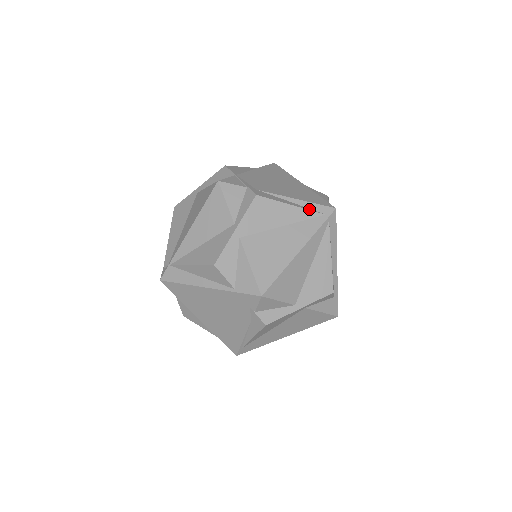
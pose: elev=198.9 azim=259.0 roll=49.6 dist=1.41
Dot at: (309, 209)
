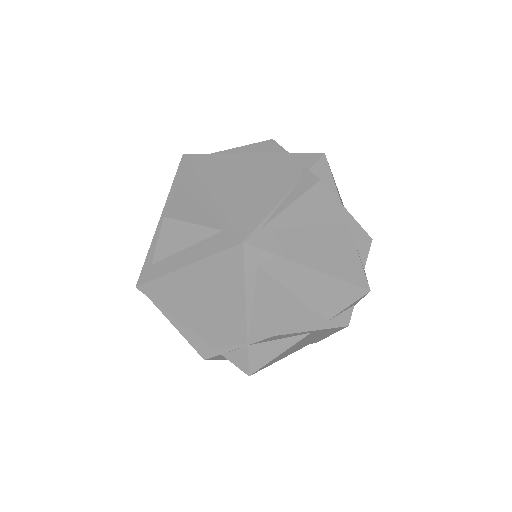
Dot at: occluded
